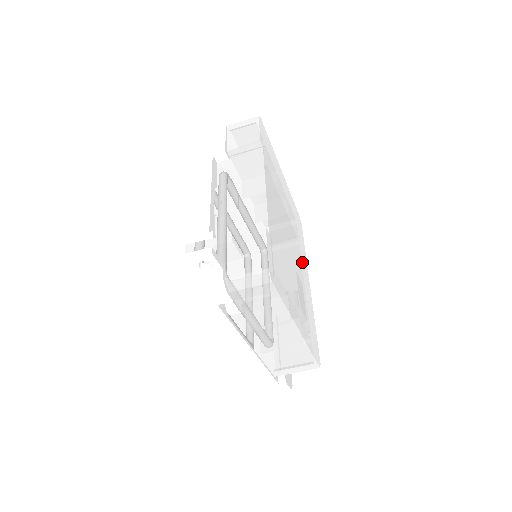
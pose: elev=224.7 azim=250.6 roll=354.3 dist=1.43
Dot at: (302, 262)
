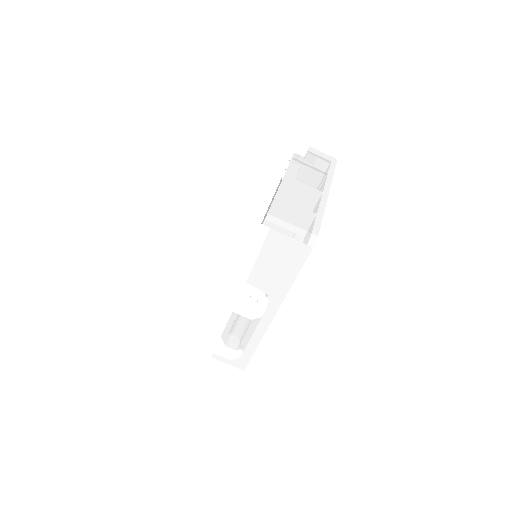
Dot at: occluded
